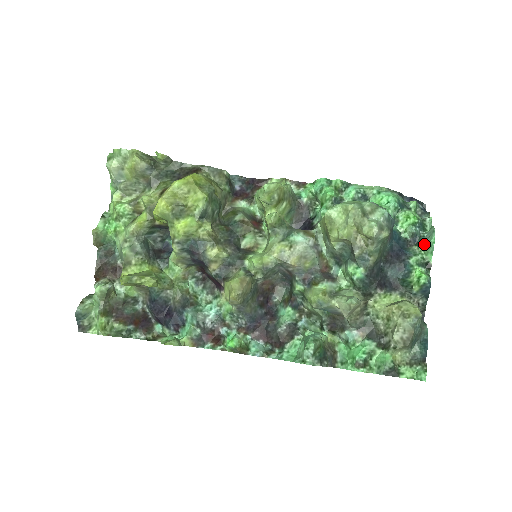
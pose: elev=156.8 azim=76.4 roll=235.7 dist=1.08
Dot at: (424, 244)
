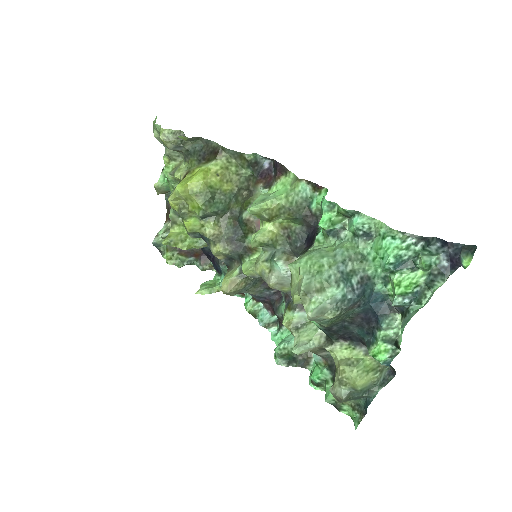
Dot at: (402, 322)
